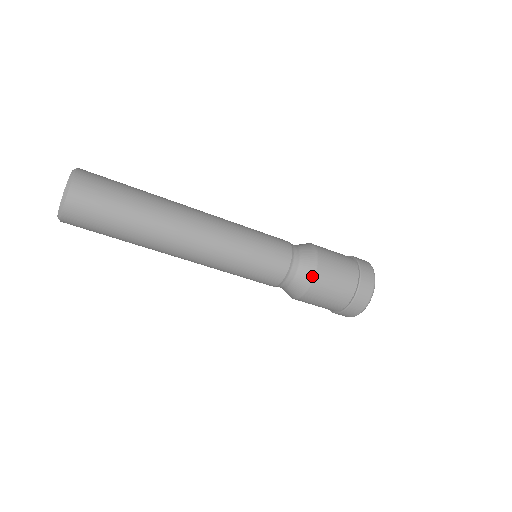
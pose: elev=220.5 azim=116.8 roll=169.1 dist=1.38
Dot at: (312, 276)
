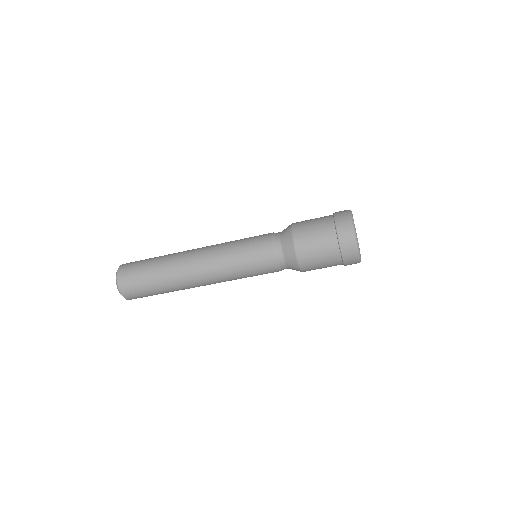
Dot at: (291, 233)
